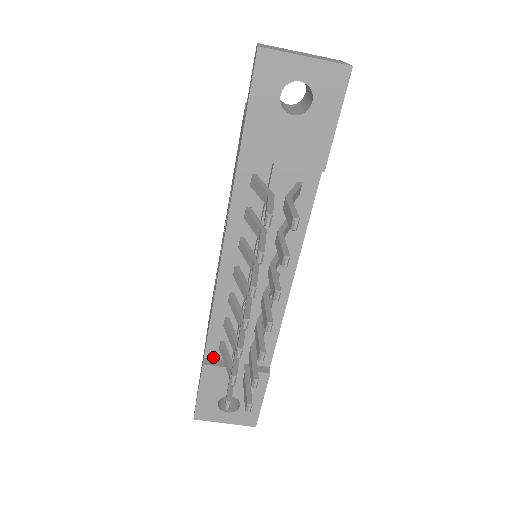
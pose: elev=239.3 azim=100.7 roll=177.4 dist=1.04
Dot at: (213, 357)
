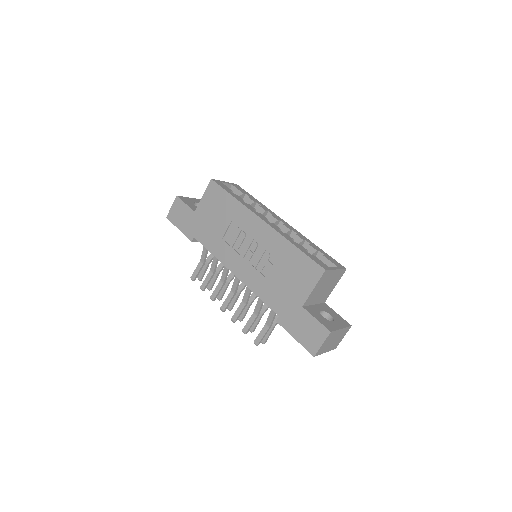
Dot at: occluded
